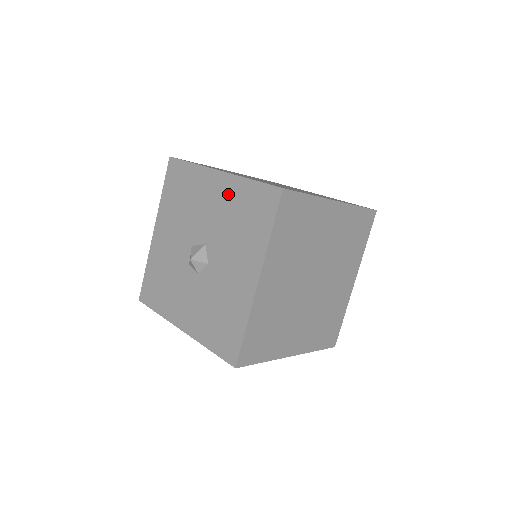
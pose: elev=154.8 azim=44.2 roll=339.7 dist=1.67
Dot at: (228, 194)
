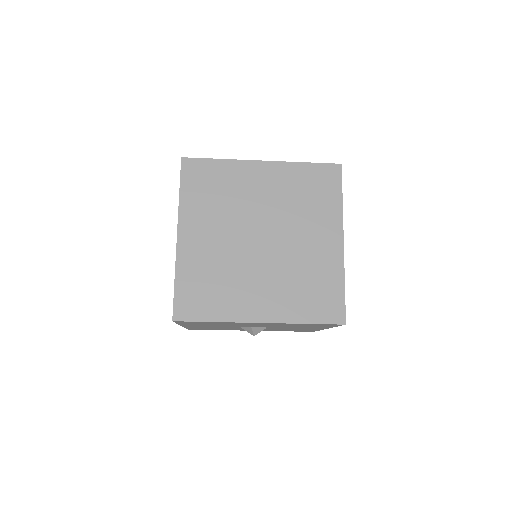
Dot at: occluded
